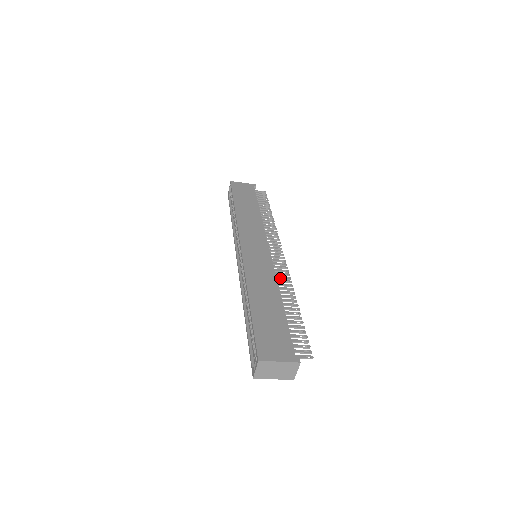
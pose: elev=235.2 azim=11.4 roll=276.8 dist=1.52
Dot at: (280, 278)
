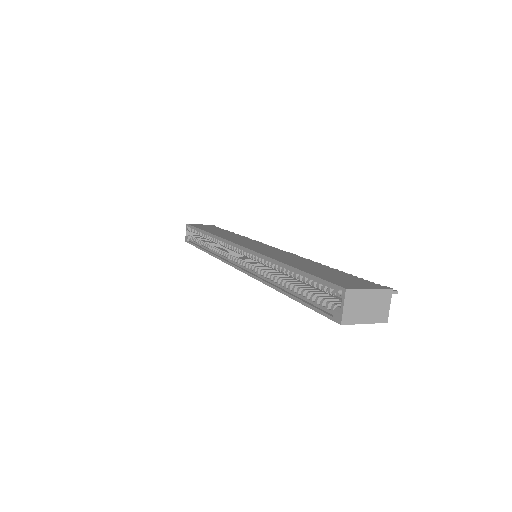
Dot at: occluded
